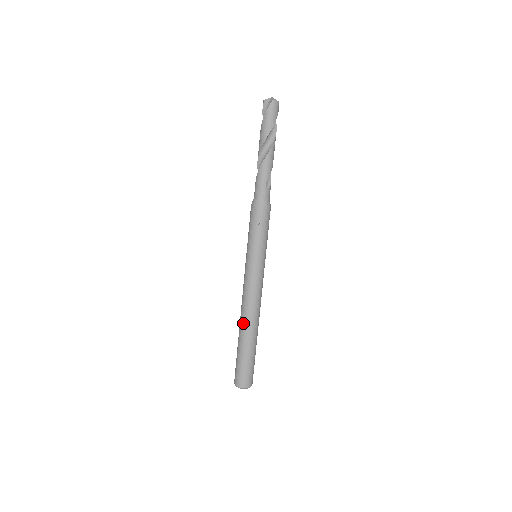
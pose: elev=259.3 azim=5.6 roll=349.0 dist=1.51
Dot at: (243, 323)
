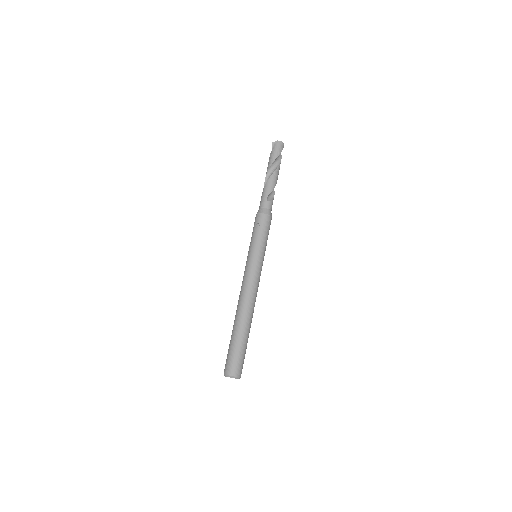
Dot at: (237, 311)
